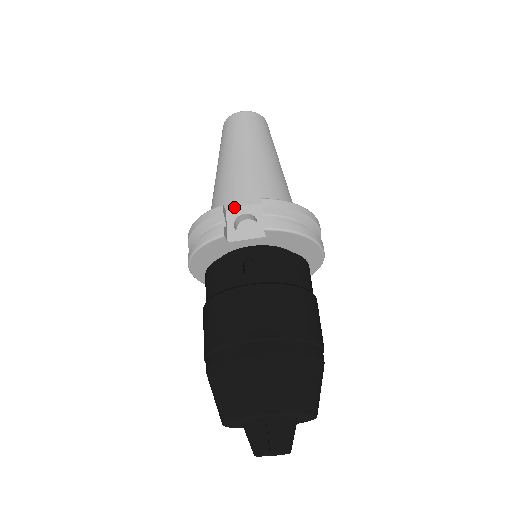
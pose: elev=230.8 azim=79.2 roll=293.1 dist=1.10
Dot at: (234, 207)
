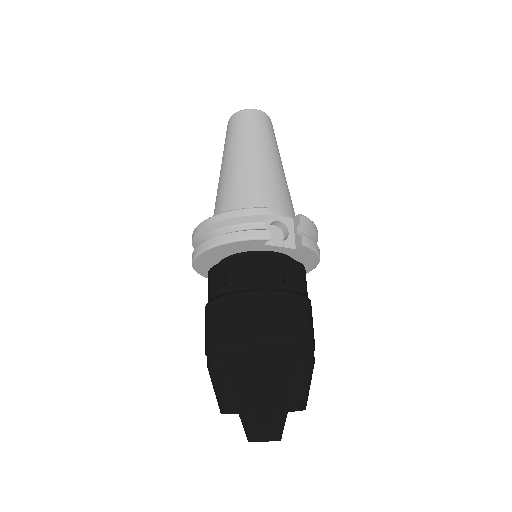
Dot at: occluded
